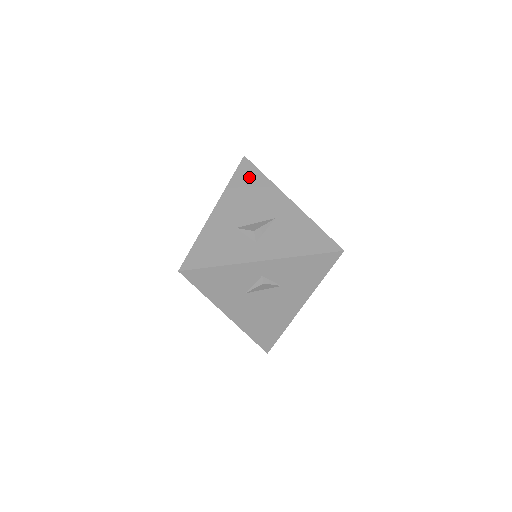
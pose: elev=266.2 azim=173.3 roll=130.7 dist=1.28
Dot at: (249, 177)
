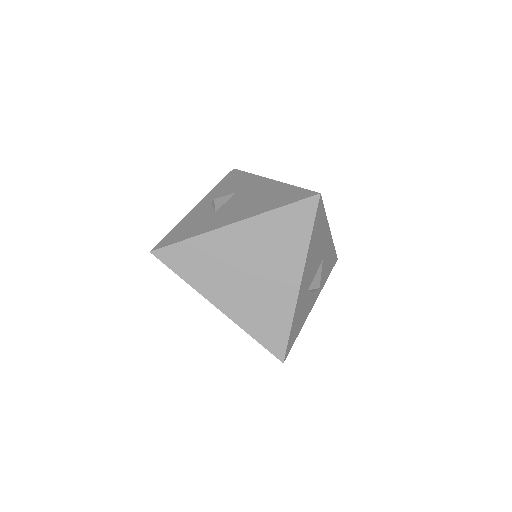
Dot at: (320, 224)
